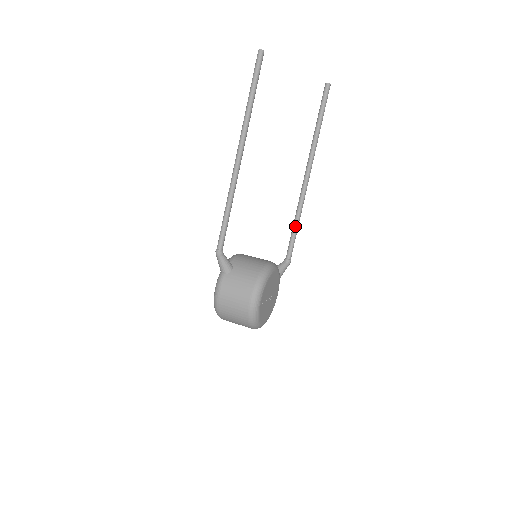
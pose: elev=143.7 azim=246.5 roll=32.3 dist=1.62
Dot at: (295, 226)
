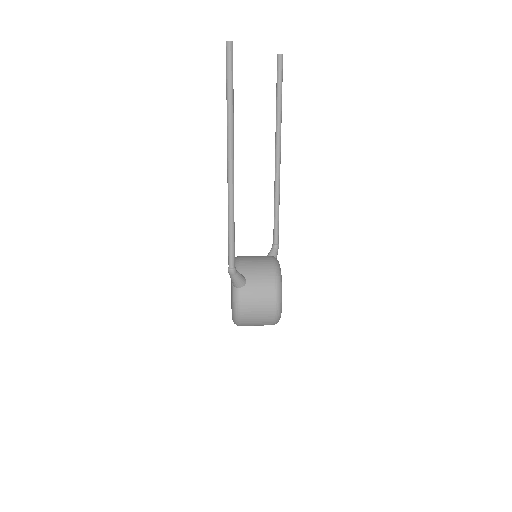
Dot at: (277, 211)
